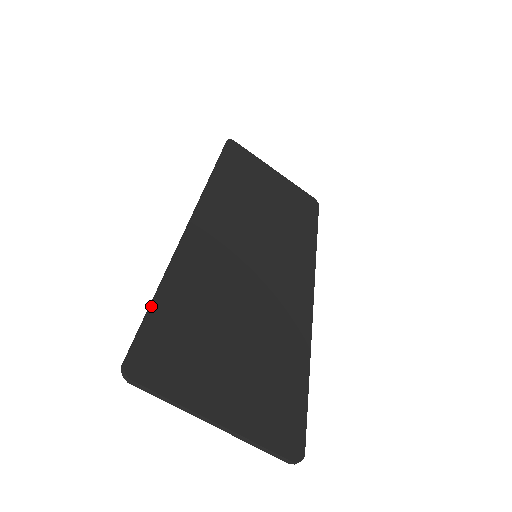
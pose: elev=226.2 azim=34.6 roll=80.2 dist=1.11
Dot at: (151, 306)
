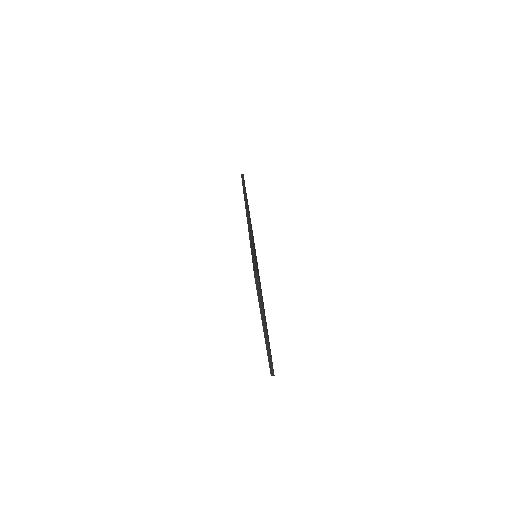
Dot at: occluded
